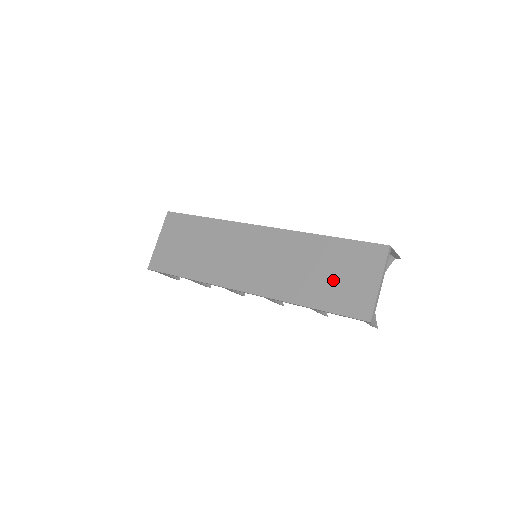
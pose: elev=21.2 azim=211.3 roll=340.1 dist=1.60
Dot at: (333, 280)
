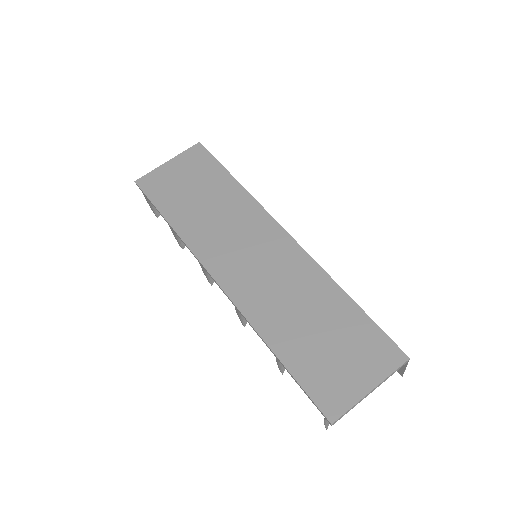
Dot at: (322, 346)
